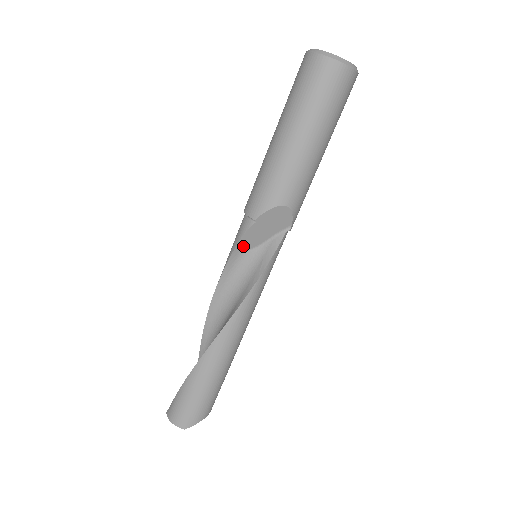
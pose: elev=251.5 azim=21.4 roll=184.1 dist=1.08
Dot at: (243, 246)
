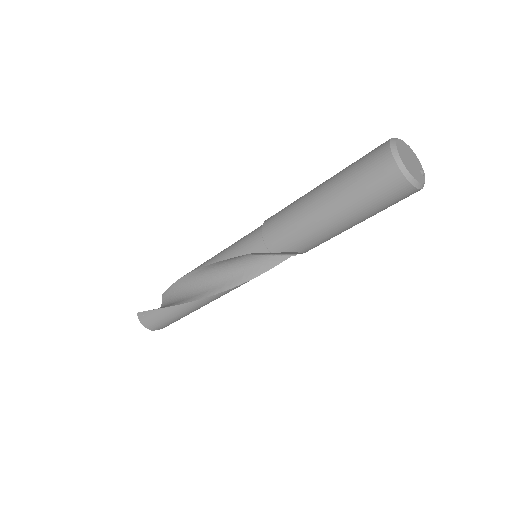
Dot at: (249, 254)
